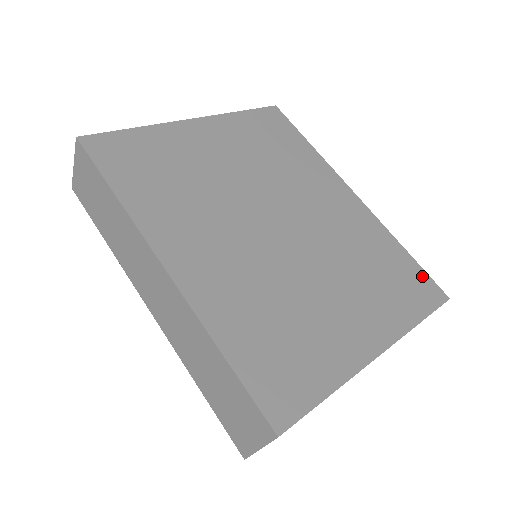
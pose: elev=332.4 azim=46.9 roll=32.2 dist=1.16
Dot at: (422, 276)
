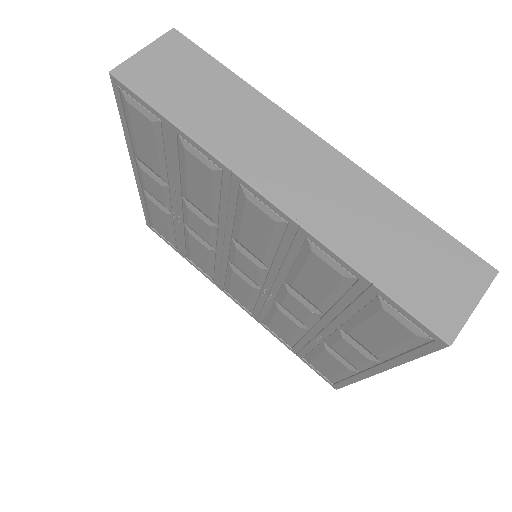
Dot at: occluded
